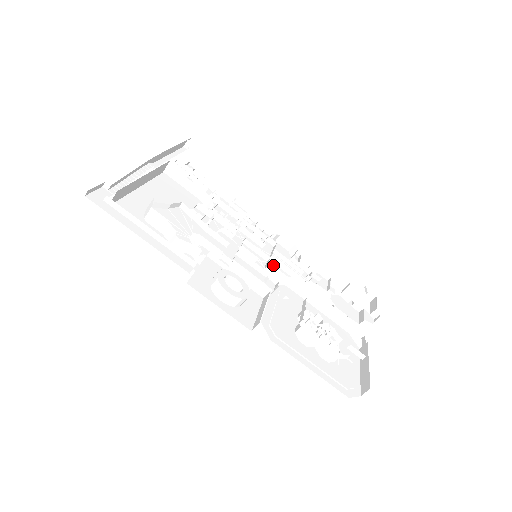
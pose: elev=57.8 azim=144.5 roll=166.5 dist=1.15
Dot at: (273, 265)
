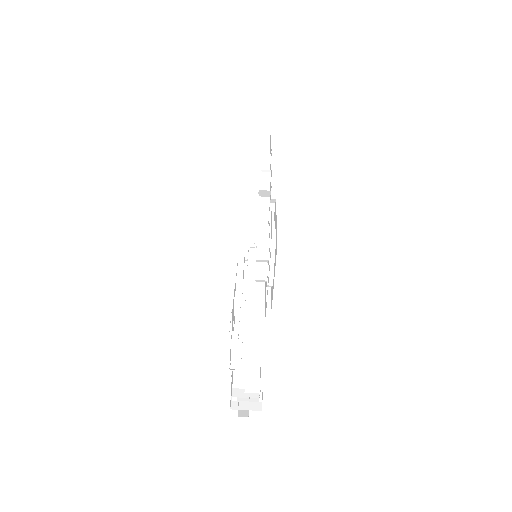
Dot at: occluded
